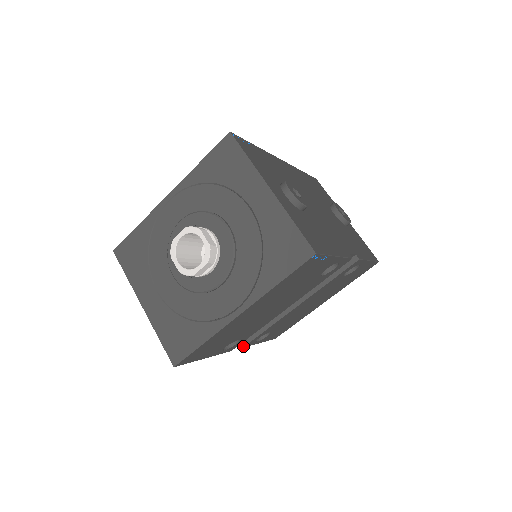
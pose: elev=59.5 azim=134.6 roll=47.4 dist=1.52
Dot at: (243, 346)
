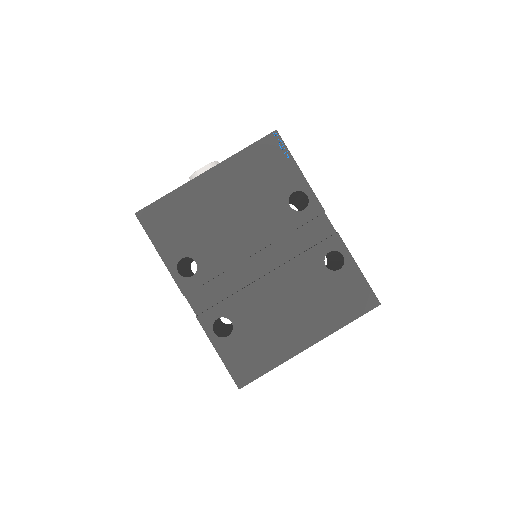
Dot at: (198, 315)
